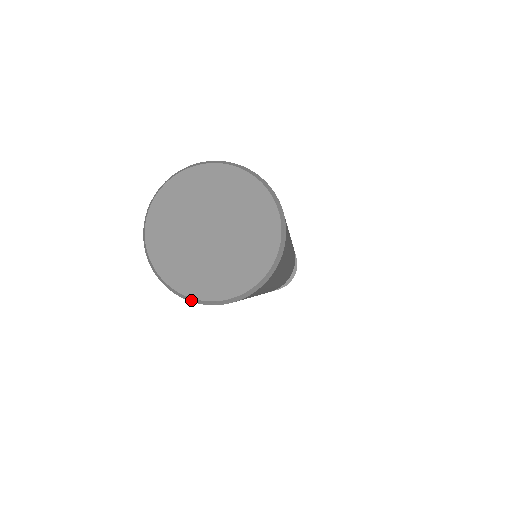
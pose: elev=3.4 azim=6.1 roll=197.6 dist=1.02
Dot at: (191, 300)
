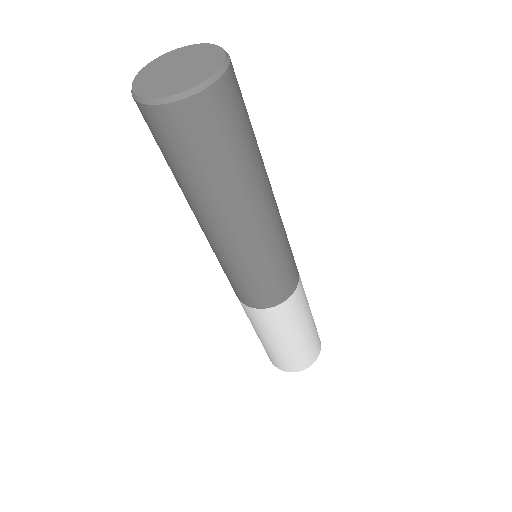
Dot at: (132, 92)
